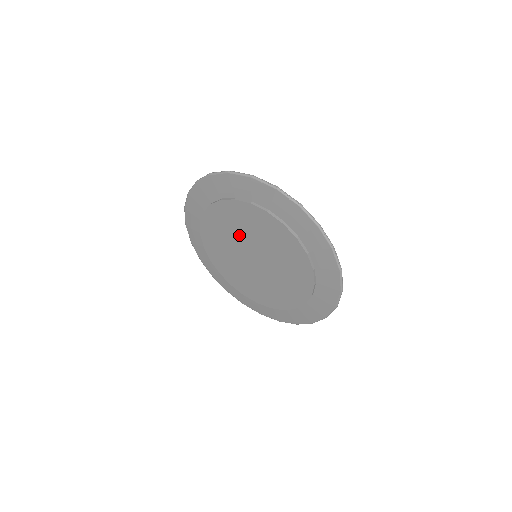
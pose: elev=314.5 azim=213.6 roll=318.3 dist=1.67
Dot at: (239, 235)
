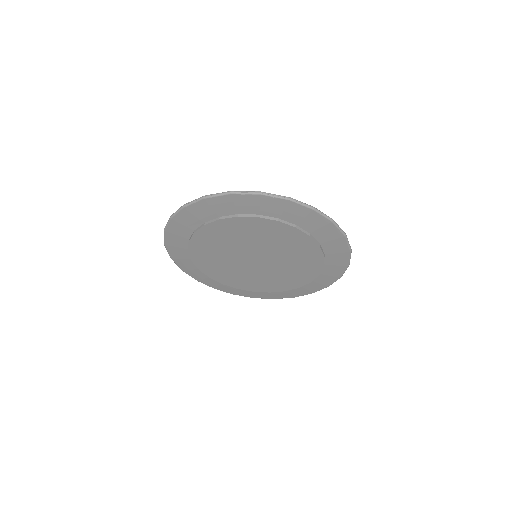
Dot at: (234, 246)
